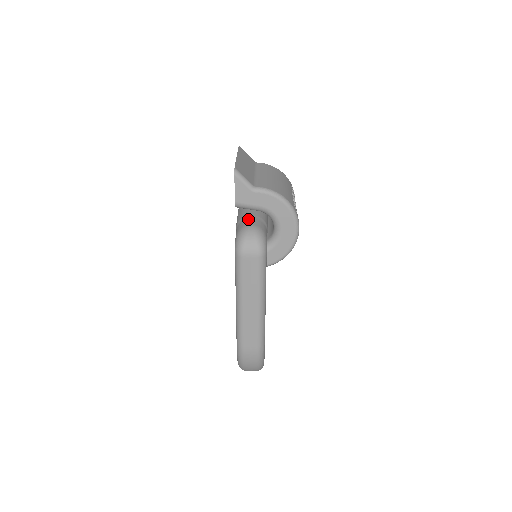
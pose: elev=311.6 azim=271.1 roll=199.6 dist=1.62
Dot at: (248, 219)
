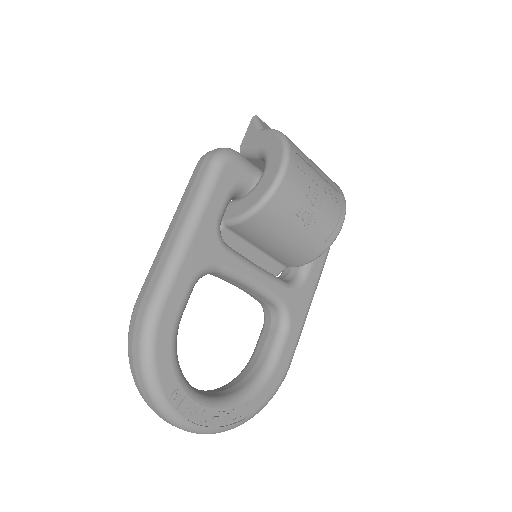
Dot at: occluded
